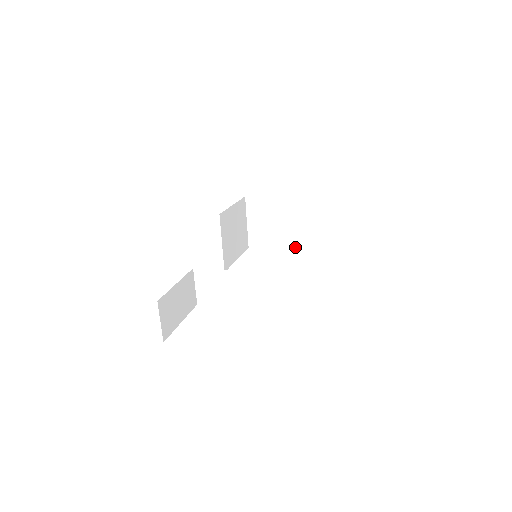
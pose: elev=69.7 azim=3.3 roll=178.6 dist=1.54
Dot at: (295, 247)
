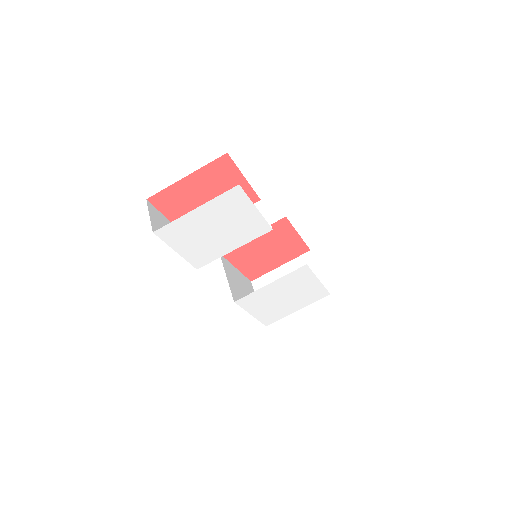
Dot at: occluded
